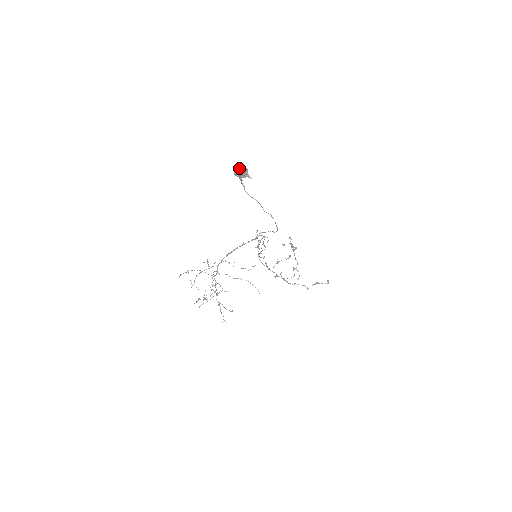
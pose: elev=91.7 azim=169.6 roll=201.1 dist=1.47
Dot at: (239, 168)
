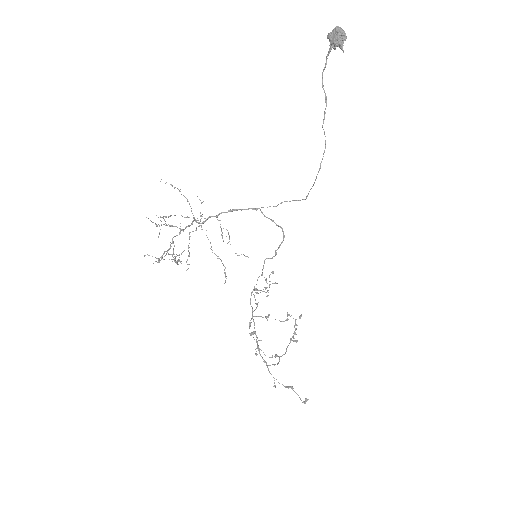
Dot at: (339, 28)
